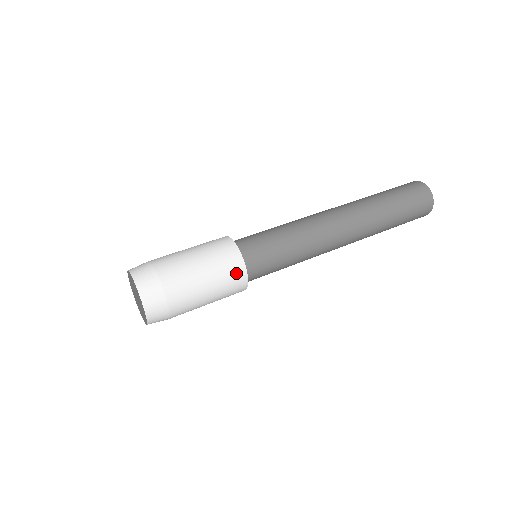
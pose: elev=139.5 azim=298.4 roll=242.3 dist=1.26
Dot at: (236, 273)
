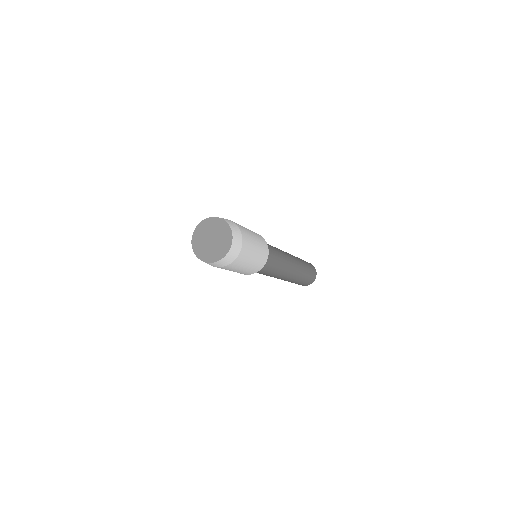
Dot at: (265, 248)
